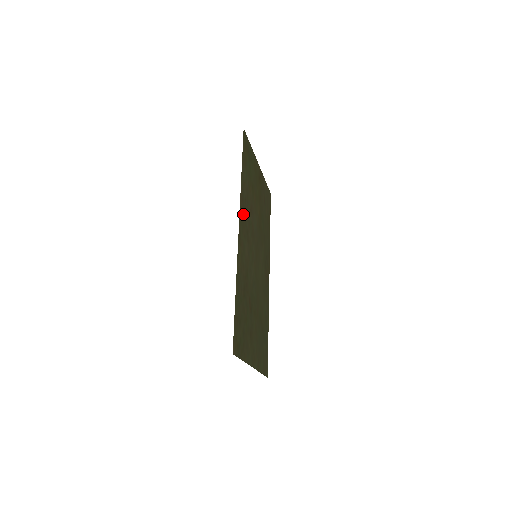
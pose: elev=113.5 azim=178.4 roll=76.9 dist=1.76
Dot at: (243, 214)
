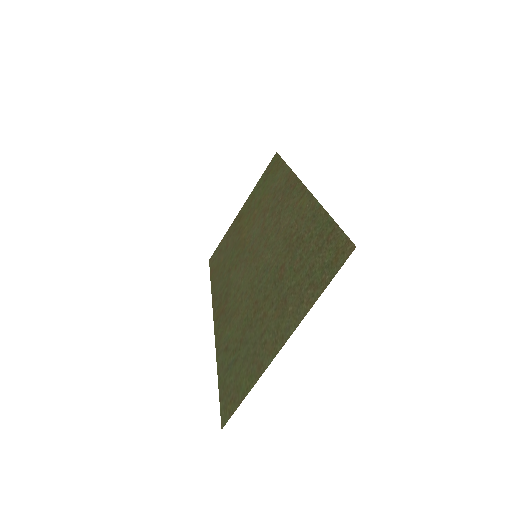
Dot at: (288, 190)
